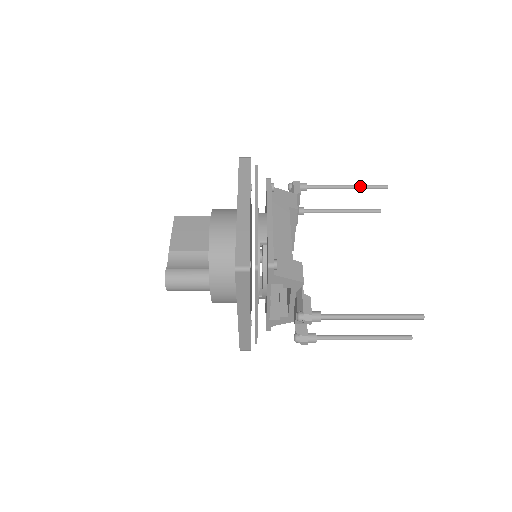
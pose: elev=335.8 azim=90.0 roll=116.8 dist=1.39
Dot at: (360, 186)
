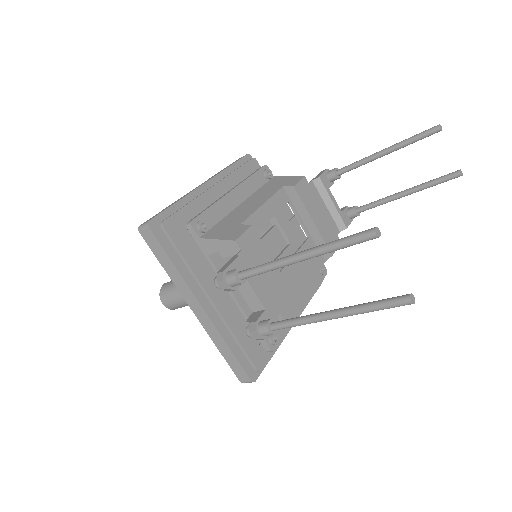
Dot at: (399, 143)
